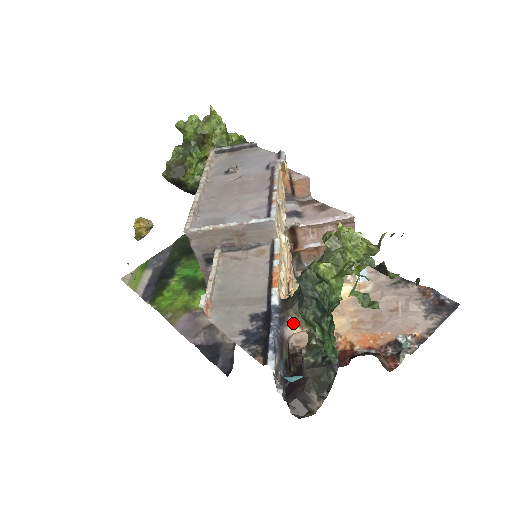
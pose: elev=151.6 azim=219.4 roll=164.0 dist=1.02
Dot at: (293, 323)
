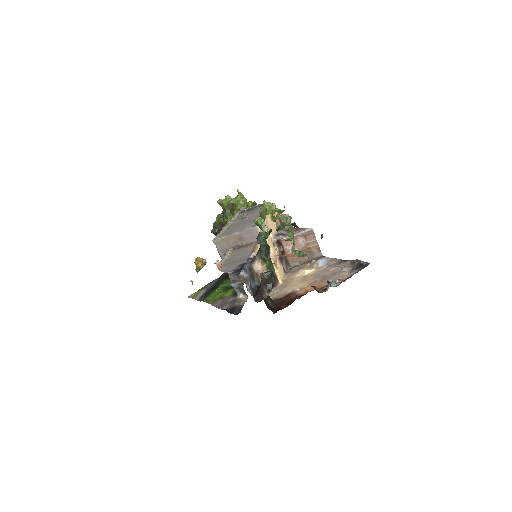
Dot at: (258, 263)
